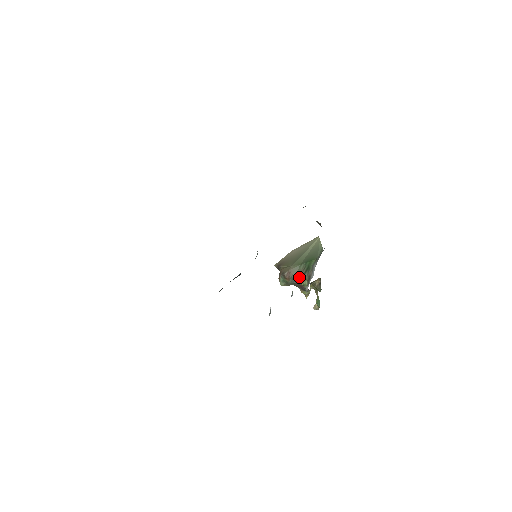
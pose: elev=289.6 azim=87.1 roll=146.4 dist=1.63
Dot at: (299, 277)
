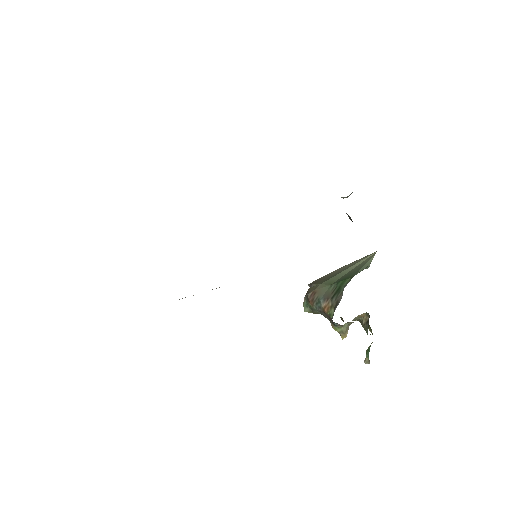
Dot at: (325, 302)
